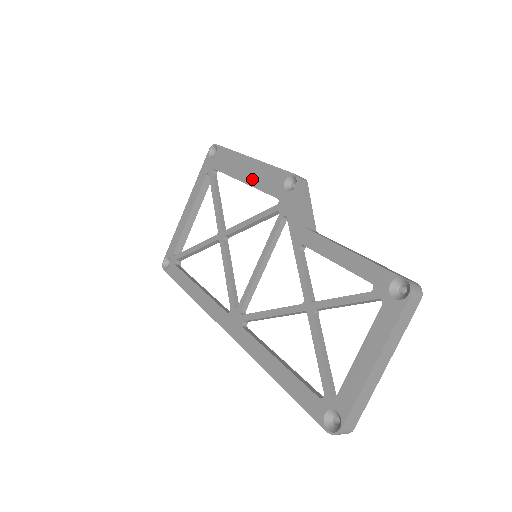
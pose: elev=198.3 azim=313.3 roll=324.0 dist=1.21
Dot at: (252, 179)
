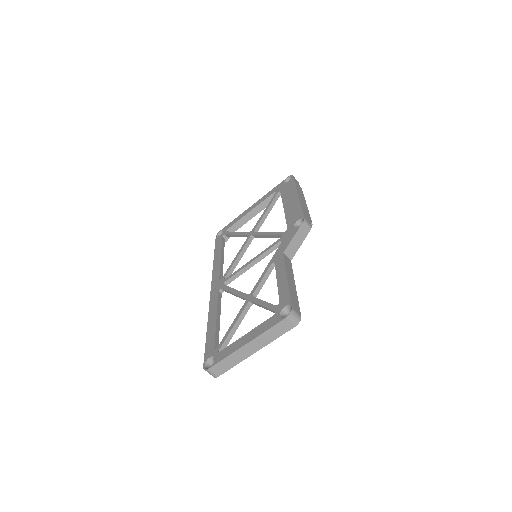
Dot at: (288, 209)
